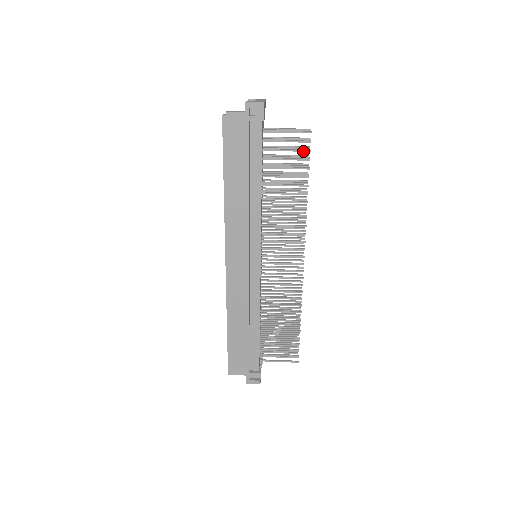
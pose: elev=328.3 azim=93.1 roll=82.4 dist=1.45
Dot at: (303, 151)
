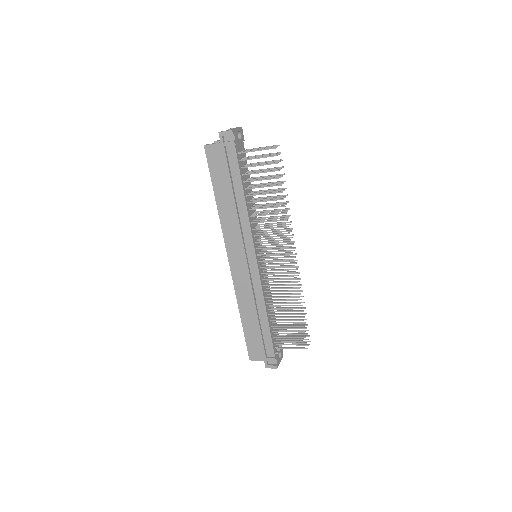
Dot at: occluded
